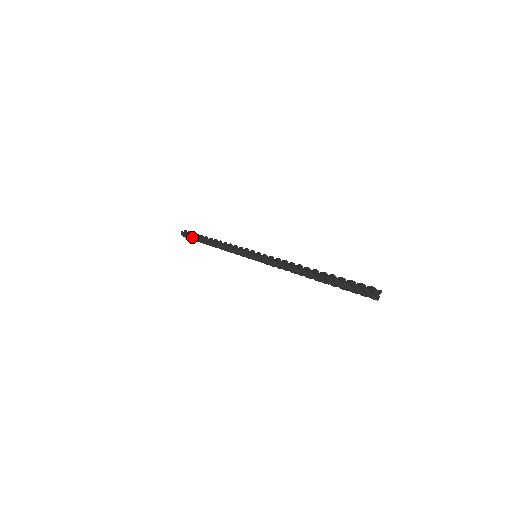
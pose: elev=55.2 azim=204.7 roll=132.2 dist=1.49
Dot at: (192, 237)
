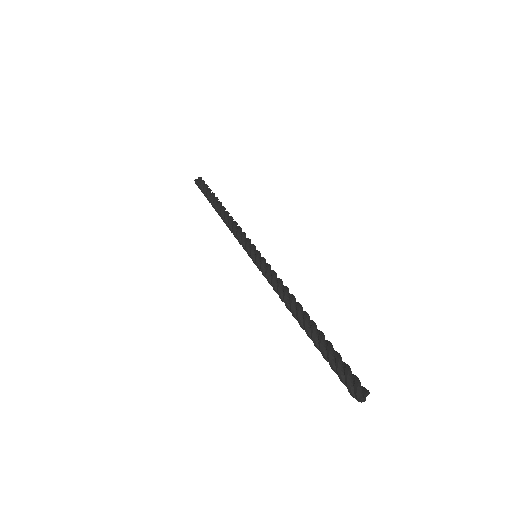
Dot at: (204, 192)
